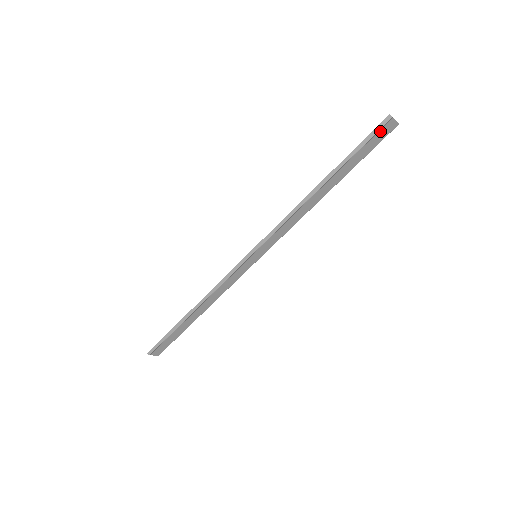
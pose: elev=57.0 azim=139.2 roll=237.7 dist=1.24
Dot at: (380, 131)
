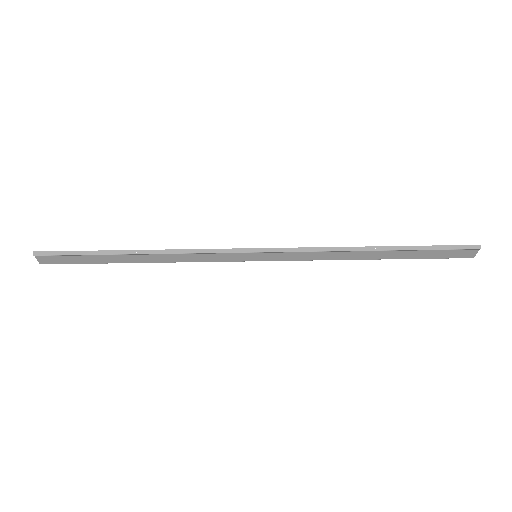
Dot at: (461, 250)
